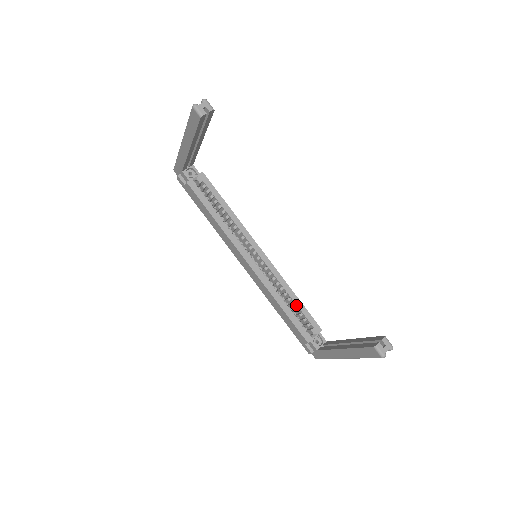
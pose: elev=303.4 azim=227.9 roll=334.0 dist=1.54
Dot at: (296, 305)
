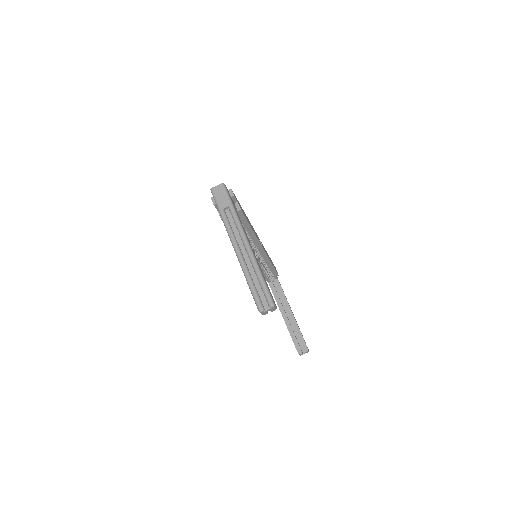
Dot at: (269, 268)
